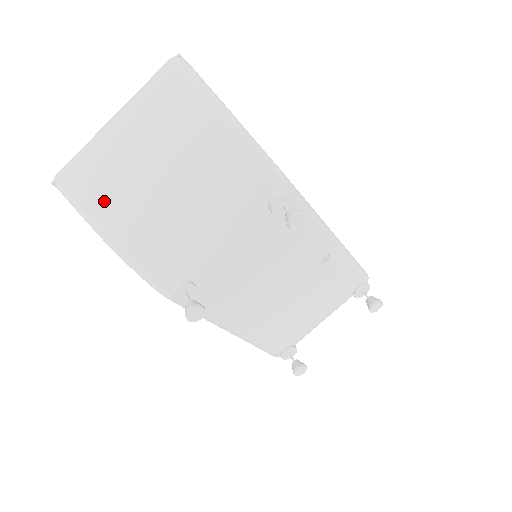
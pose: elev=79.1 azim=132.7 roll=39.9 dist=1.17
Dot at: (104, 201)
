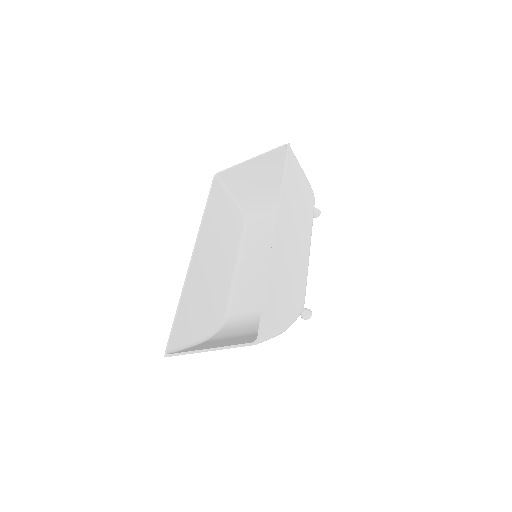
Dot at: occluded
